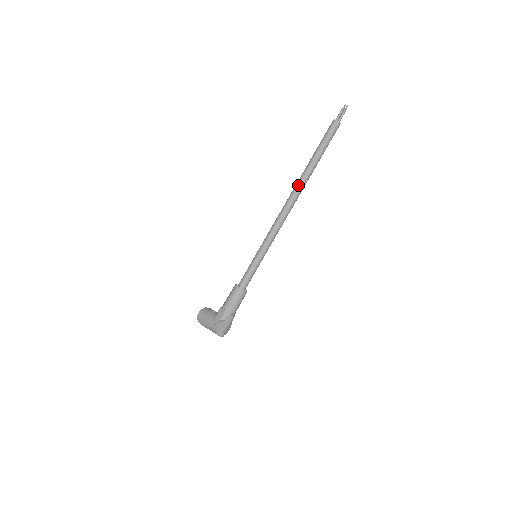
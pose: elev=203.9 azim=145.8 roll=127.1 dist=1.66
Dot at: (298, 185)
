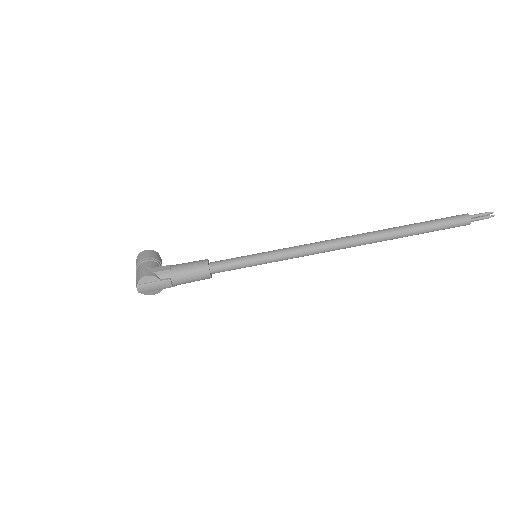
Dot at: (368, 234)
